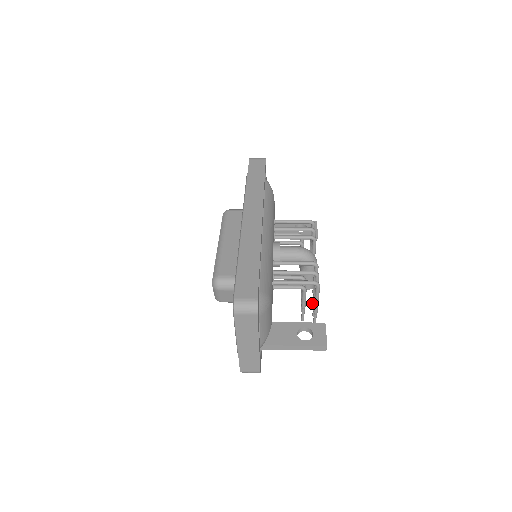
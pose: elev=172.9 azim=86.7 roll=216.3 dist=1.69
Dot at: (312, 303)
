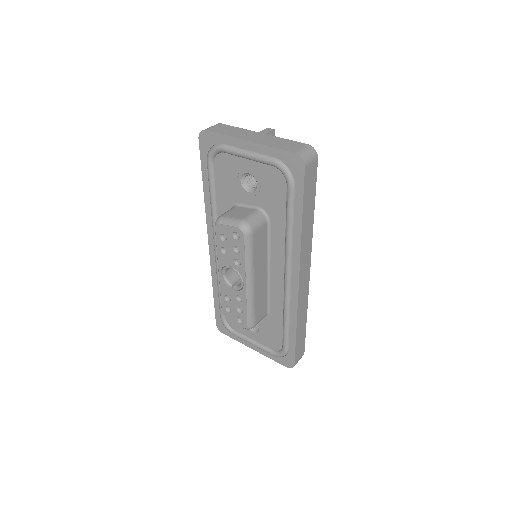
Dot at: occluded
